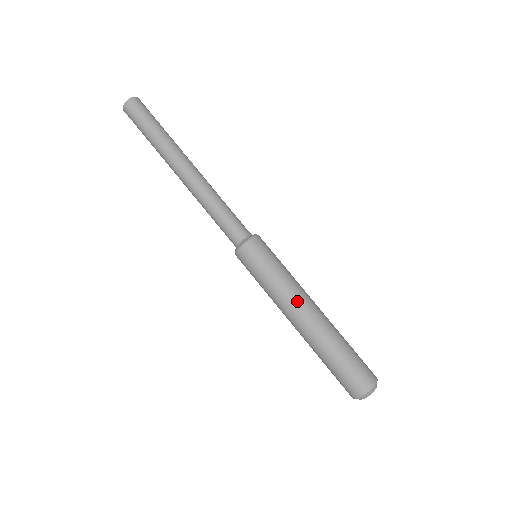
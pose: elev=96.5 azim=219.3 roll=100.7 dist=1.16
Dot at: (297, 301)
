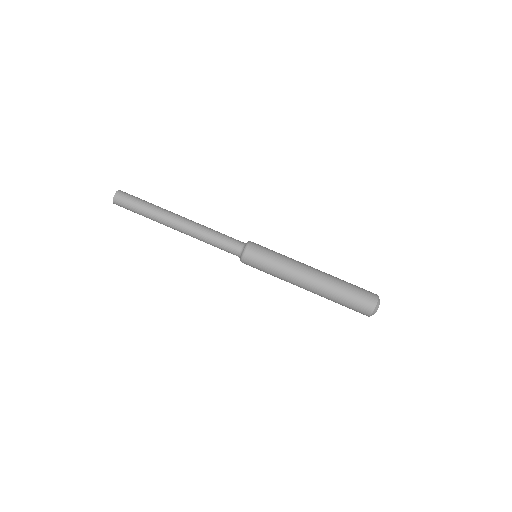
Dot at: (297, 275)
